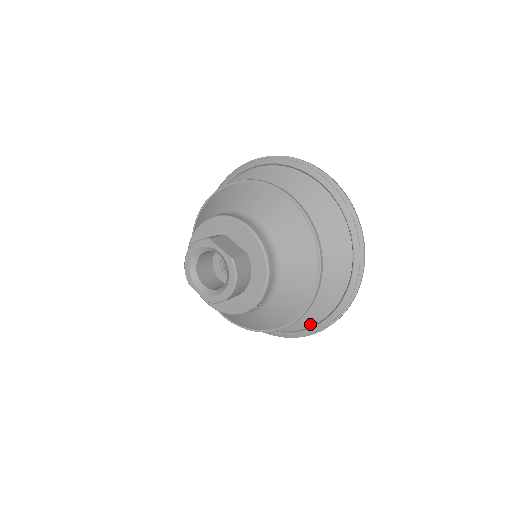
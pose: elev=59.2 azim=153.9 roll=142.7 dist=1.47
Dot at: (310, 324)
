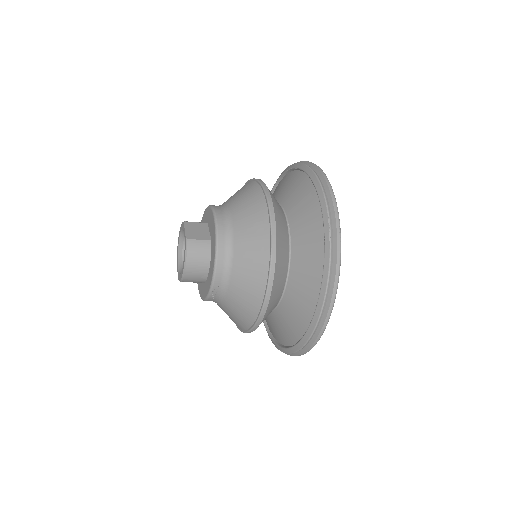
Dot at: (295, 341)
